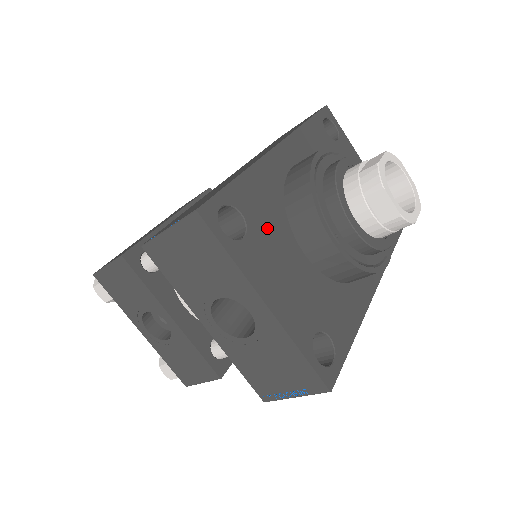
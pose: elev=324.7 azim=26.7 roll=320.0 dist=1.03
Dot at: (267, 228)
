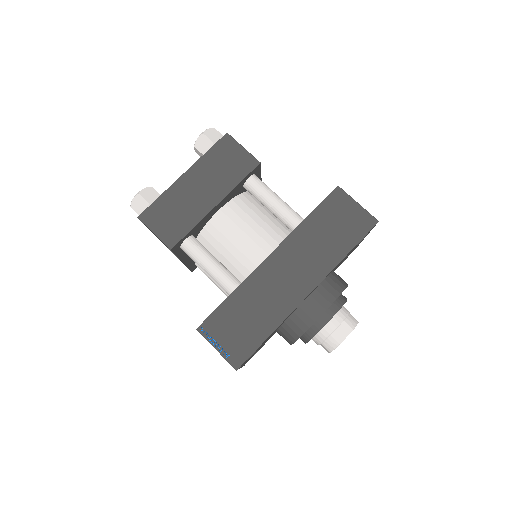
Dot at: occluded
